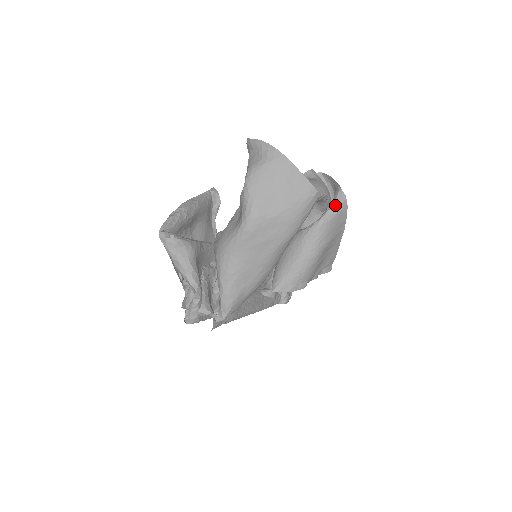
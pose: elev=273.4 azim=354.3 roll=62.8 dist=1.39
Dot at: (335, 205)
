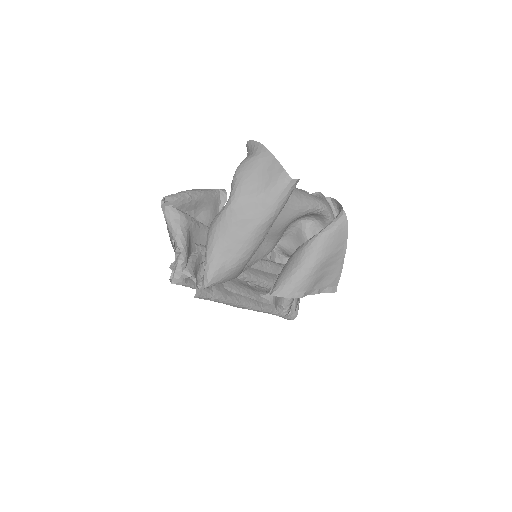
Dot at: (335, 222)
